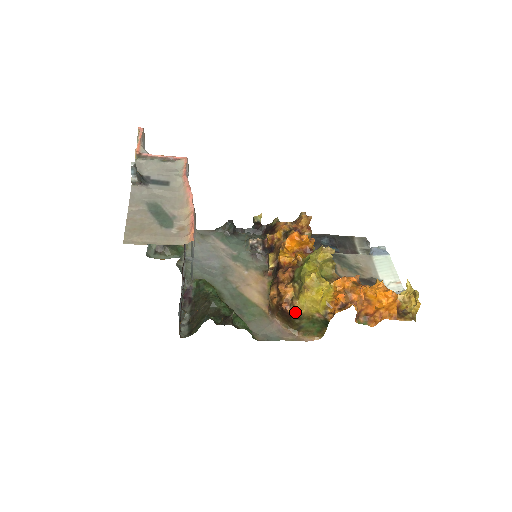
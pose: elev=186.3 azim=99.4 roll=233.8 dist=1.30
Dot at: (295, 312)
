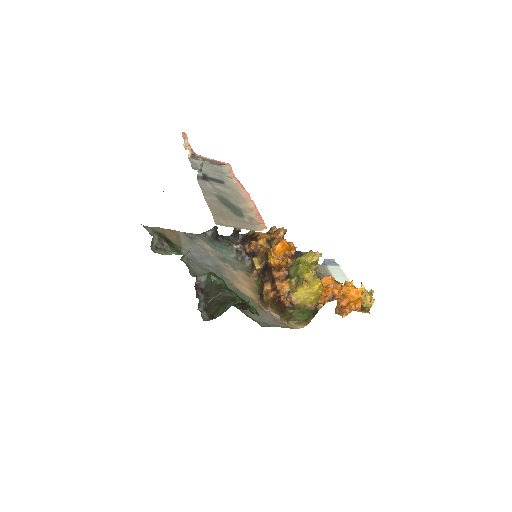
Dot at: (291, 303)
